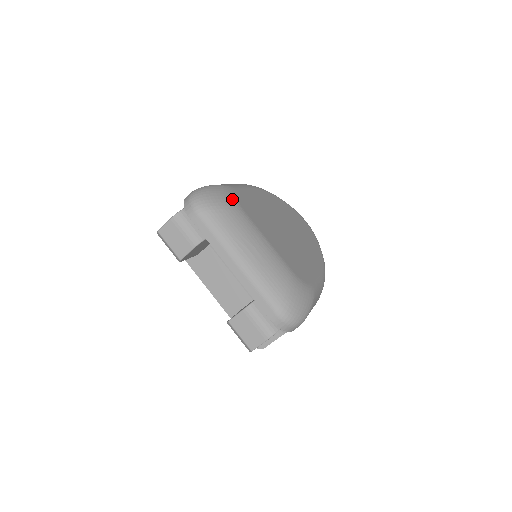
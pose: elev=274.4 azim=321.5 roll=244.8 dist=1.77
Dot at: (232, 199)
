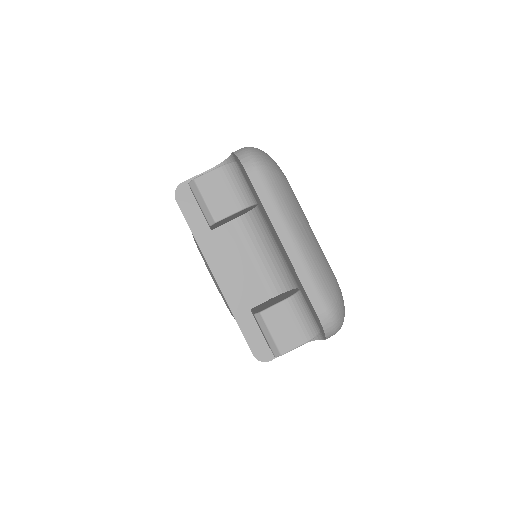
Dot at: occluded
